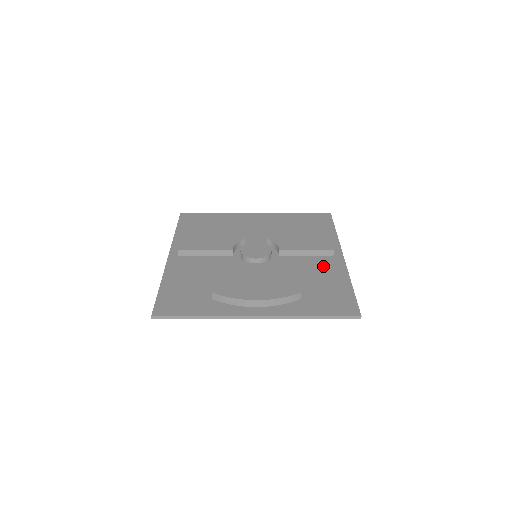
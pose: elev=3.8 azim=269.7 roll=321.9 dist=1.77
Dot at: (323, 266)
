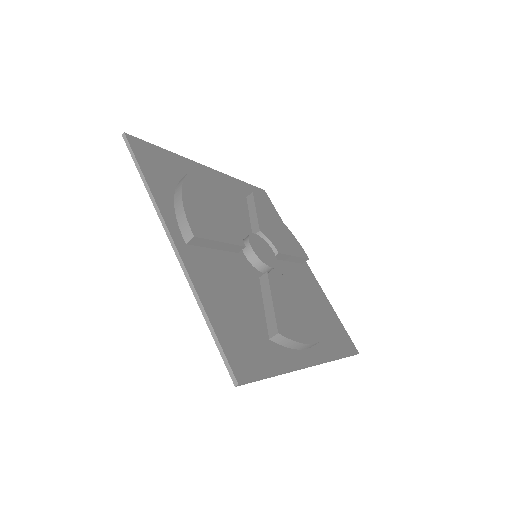
Dot at: (306, 280)
